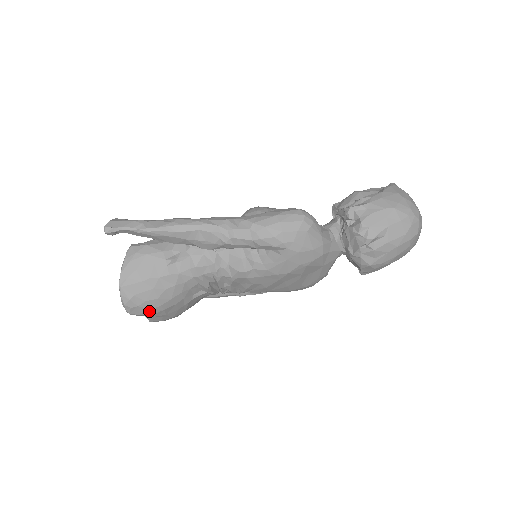
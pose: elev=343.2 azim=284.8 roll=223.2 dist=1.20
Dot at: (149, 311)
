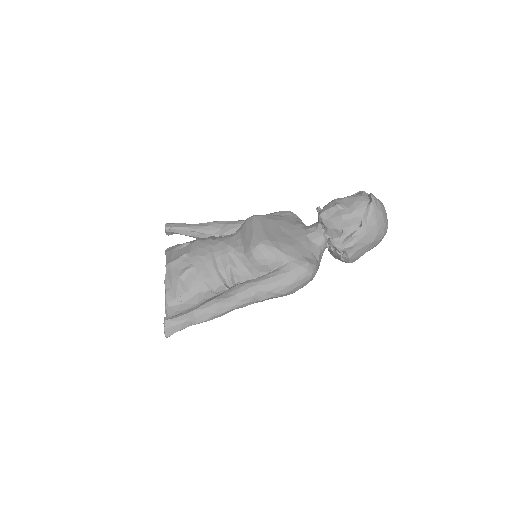
Dot at: occluded
